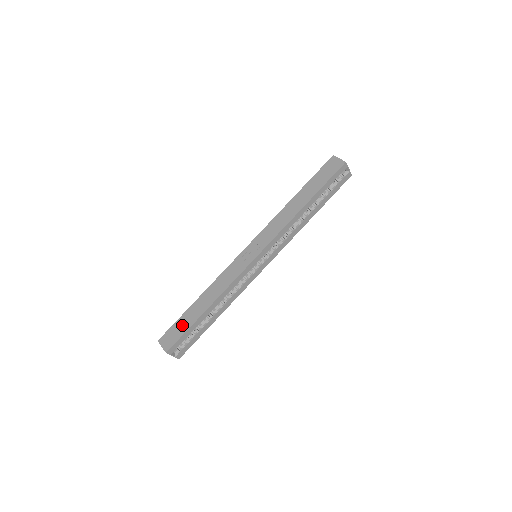
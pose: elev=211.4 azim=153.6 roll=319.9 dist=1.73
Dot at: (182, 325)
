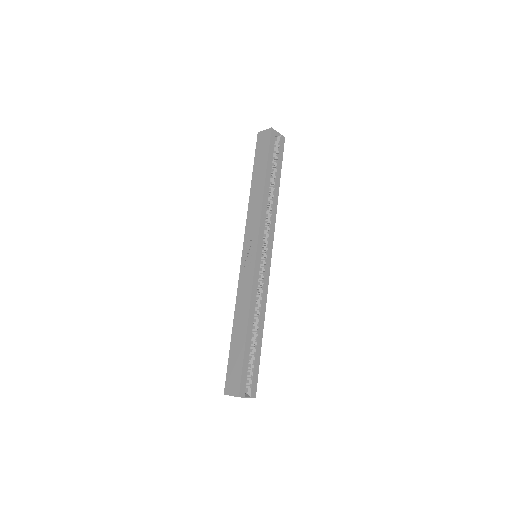
Dot at: (235, 362)
